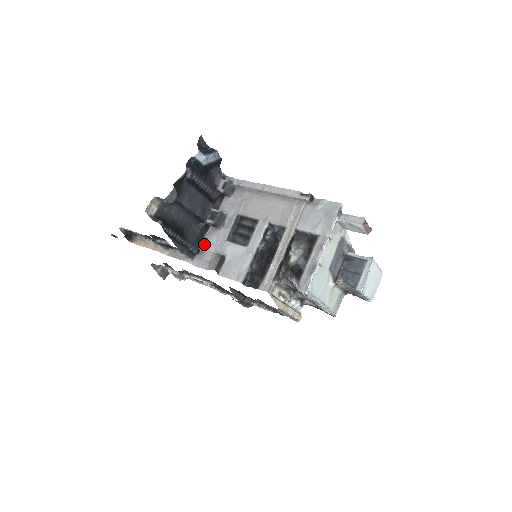
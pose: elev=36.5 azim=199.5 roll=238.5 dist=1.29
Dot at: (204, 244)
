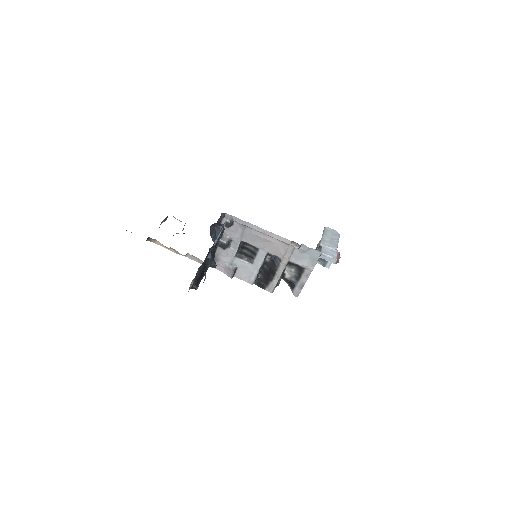
Dot at: (217, 255)
